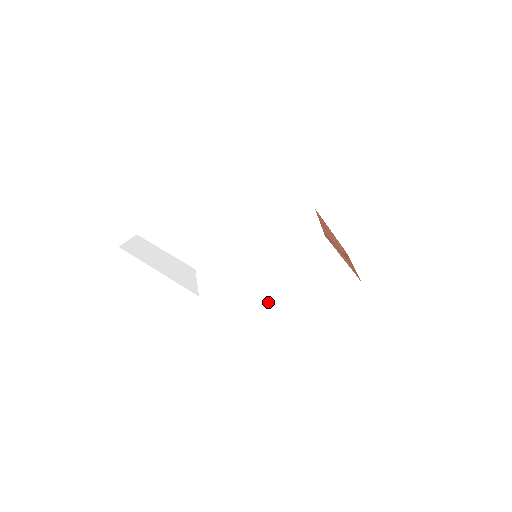
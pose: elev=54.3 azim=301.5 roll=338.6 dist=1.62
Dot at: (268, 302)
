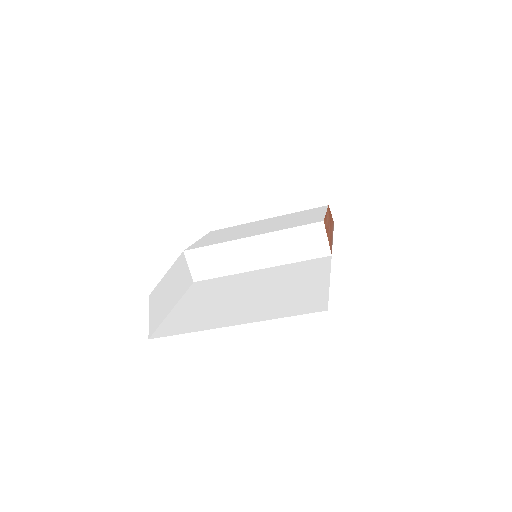
Dot at: occluded
